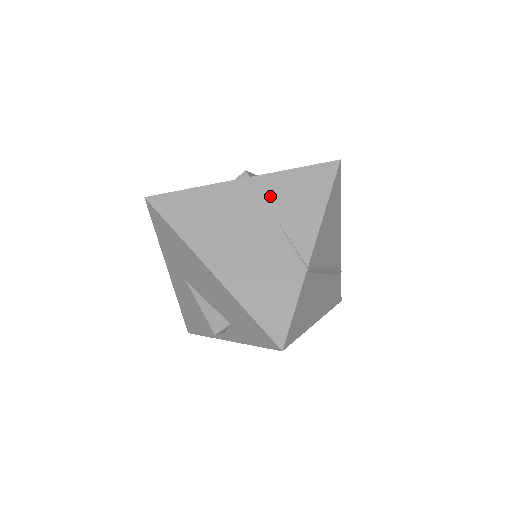
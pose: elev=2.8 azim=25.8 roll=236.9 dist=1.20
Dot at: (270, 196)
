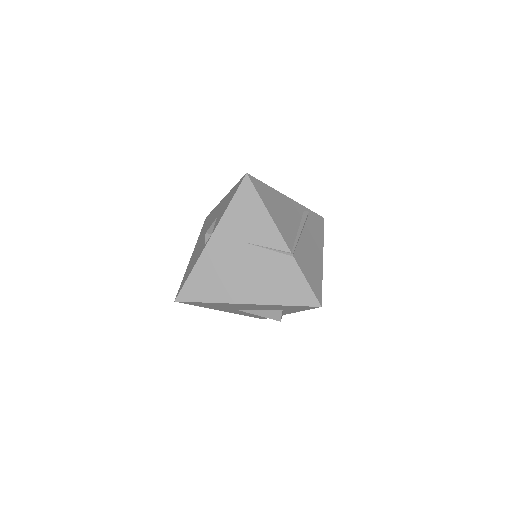
Dot at: (233, 234)
